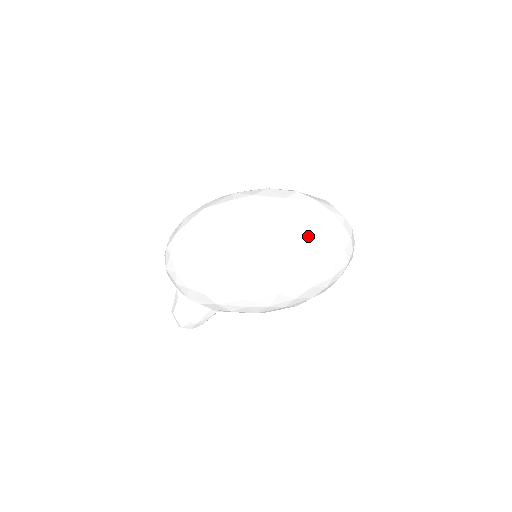
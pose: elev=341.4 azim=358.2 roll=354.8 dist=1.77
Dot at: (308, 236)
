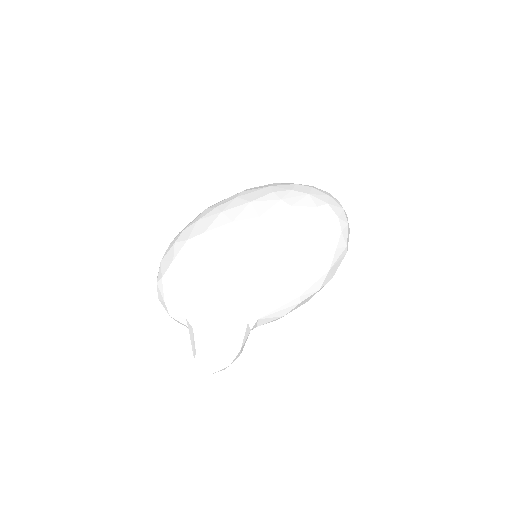
Dot at: (285, 190)
